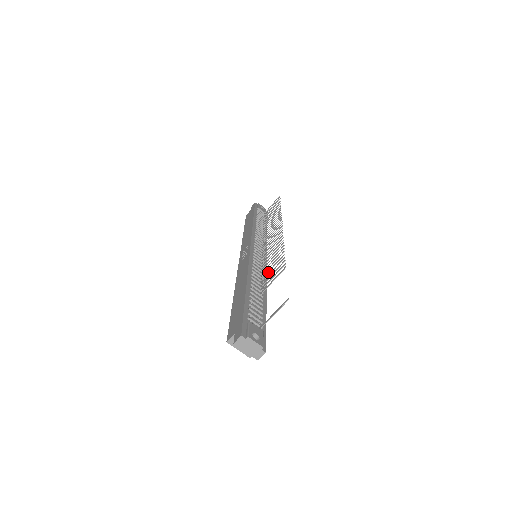
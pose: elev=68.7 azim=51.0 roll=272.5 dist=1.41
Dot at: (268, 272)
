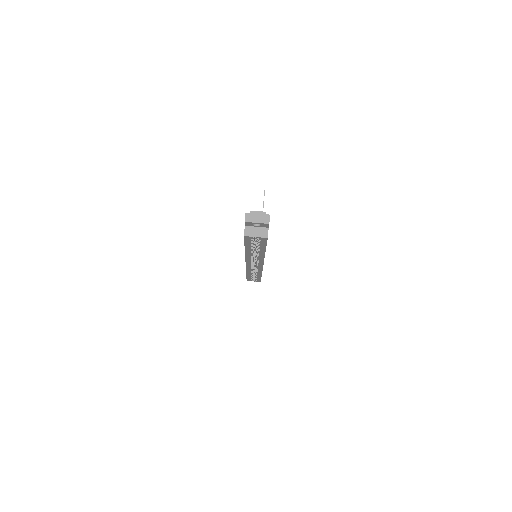
Dot at: occluded
